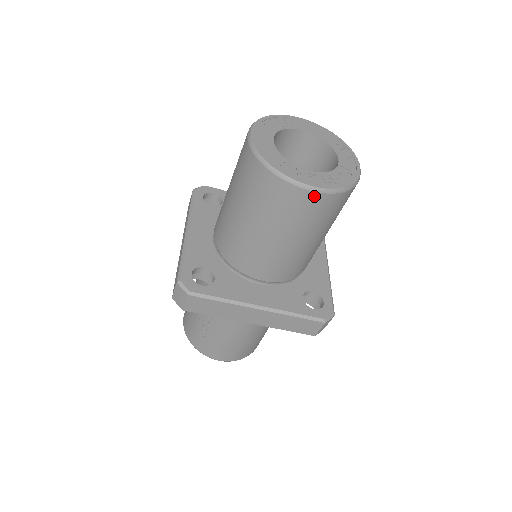
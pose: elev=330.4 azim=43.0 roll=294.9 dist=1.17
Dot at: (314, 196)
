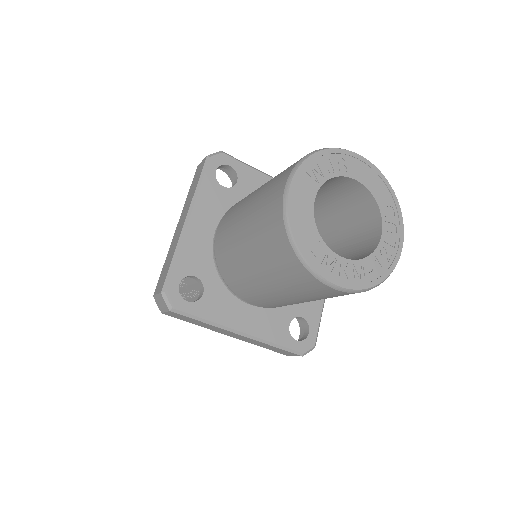
Dot at: (336, 291)
